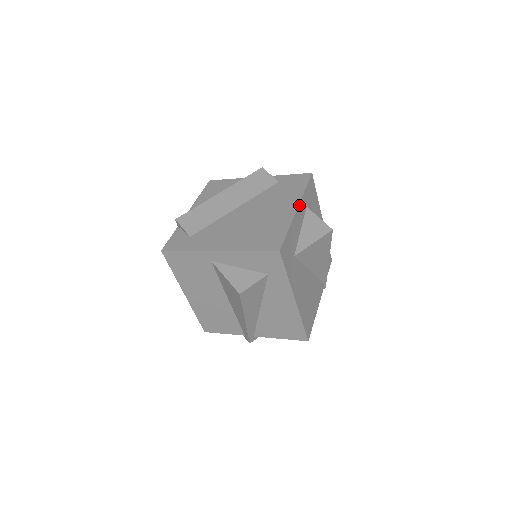
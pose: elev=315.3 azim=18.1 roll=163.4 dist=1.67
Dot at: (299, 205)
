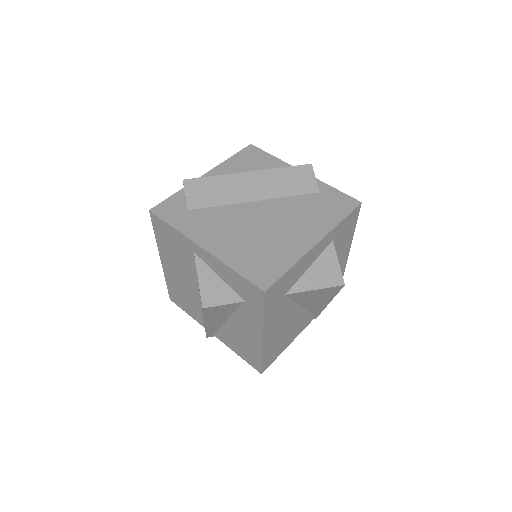
Dot at: (322, 239)
